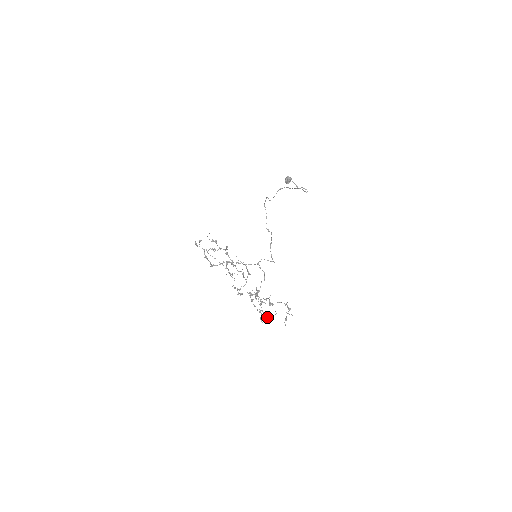
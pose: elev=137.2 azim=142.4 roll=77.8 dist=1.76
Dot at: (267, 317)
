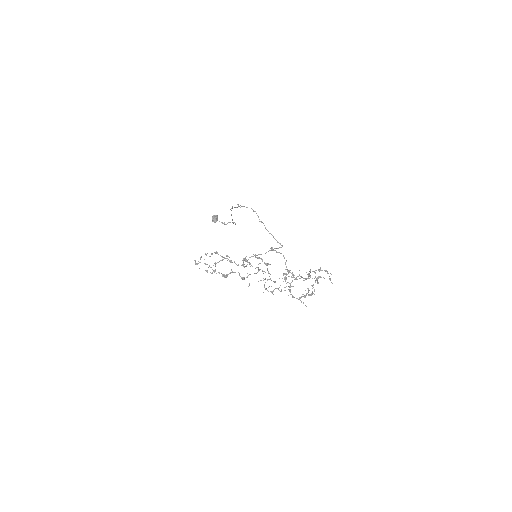
Dot at: (301, 301)
